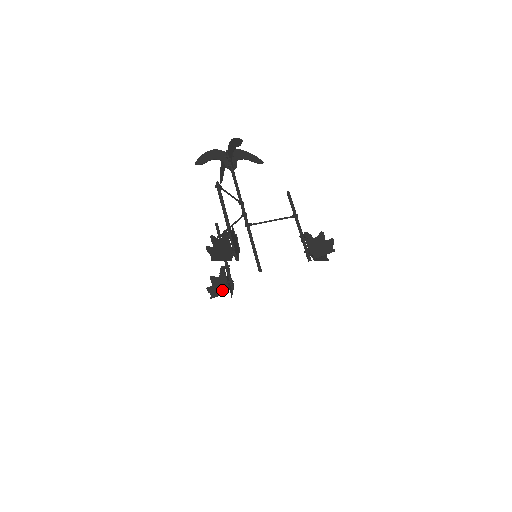
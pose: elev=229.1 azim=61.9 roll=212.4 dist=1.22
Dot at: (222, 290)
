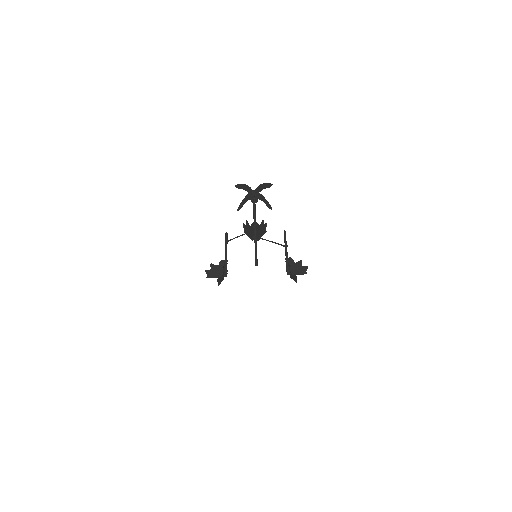
Dot at: (217, 275)
